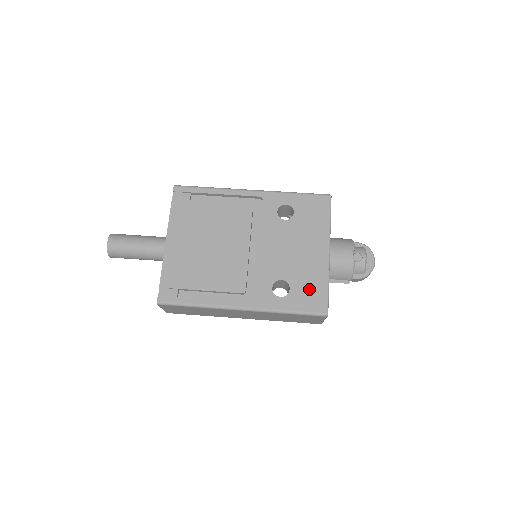
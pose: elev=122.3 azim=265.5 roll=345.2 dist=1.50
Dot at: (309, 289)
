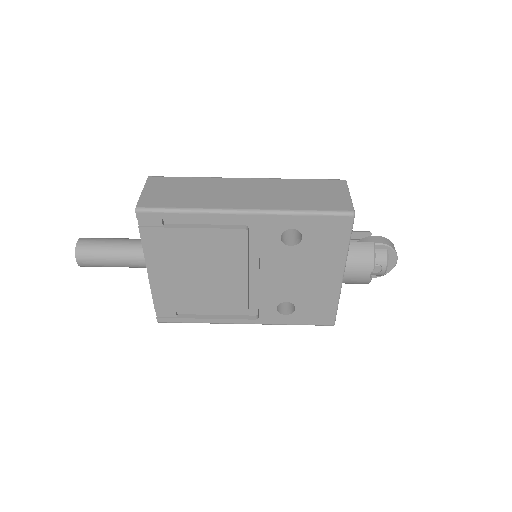
Dot at: (316, 308)
